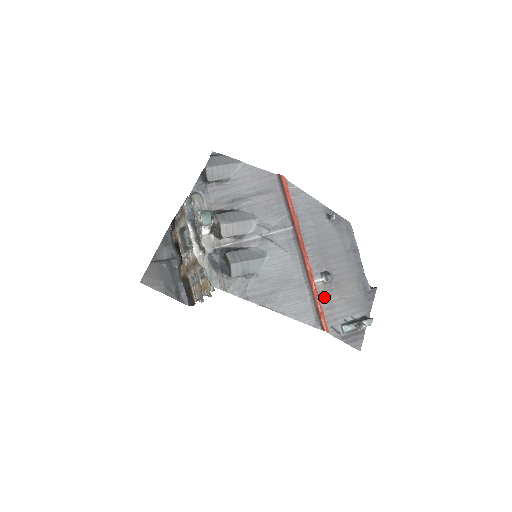
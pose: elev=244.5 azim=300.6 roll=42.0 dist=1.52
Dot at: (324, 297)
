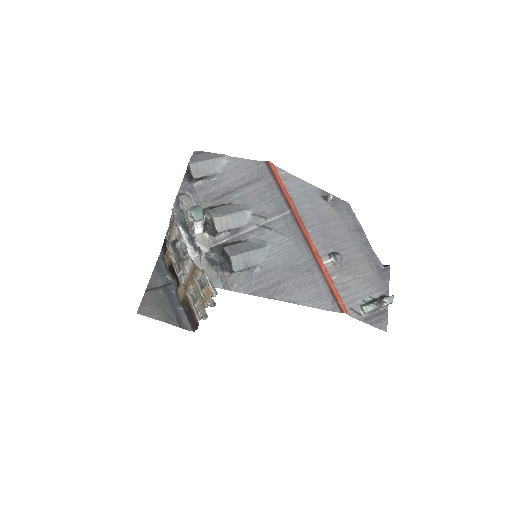
Dot at: (336, 278)
